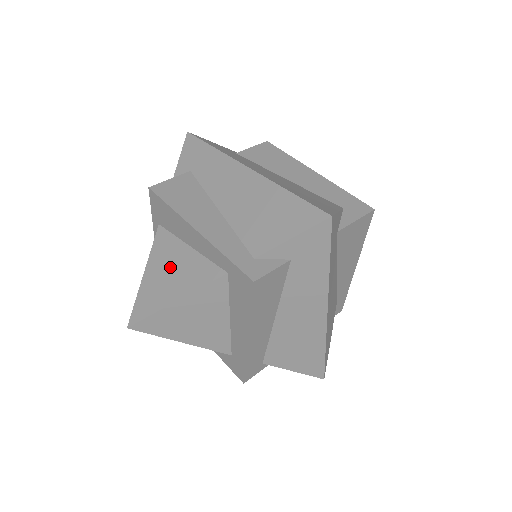
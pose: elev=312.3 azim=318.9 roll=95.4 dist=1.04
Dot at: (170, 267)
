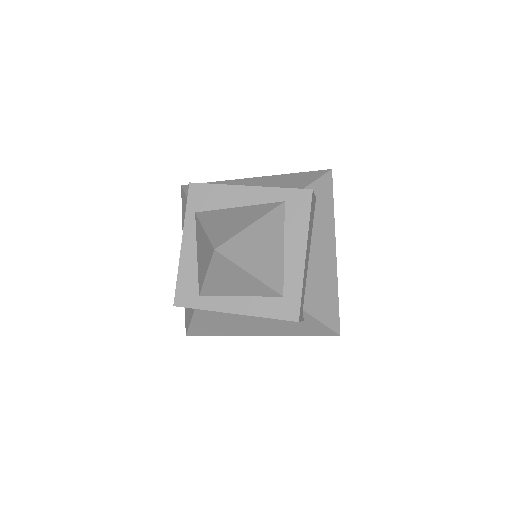
Dot at: (229, 218)
